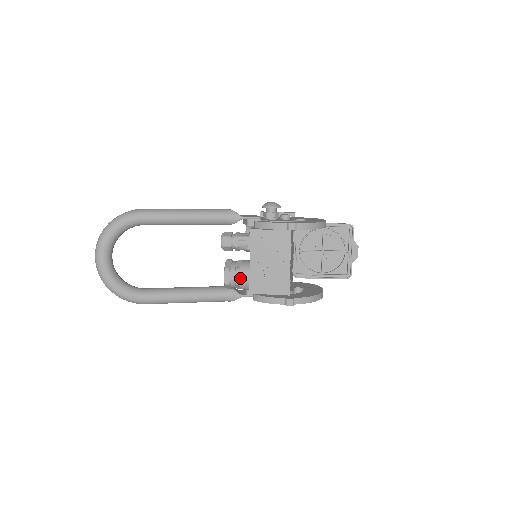
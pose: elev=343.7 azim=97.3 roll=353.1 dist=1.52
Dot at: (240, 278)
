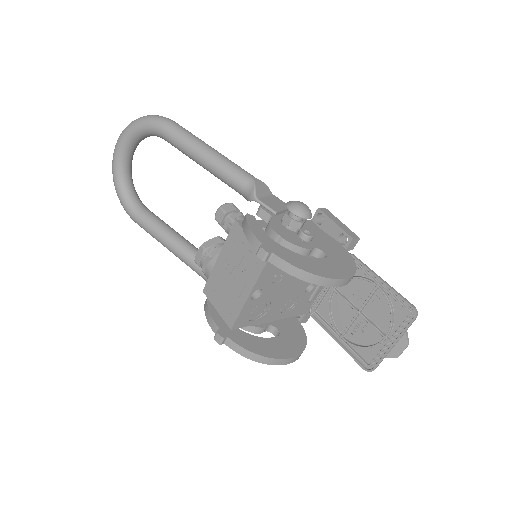
Dot at: (206, 267)
